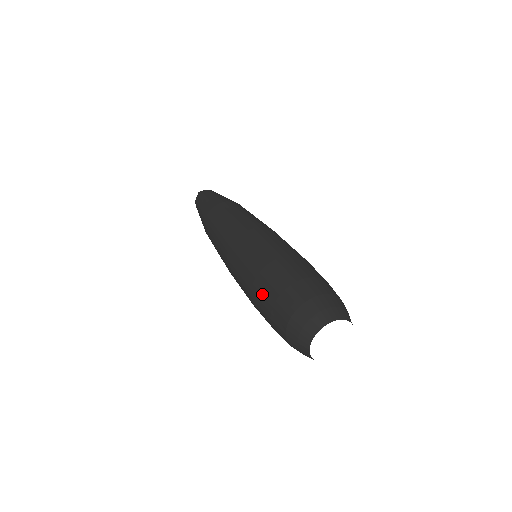
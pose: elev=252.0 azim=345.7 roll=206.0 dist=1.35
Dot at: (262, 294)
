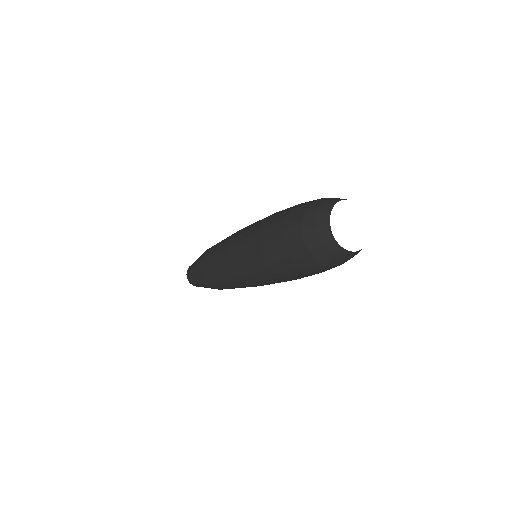
Dot at: (276, 260)
